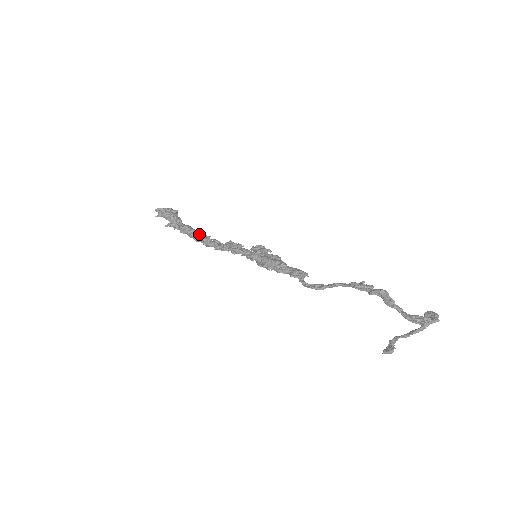
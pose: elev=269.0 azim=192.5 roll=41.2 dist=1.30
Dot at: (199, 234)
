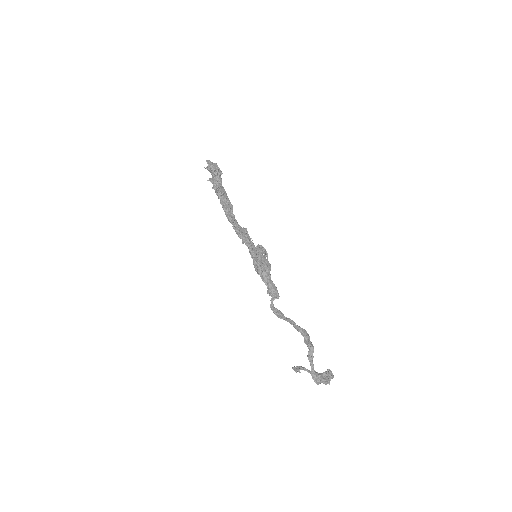
Dot at: (228, 208)
